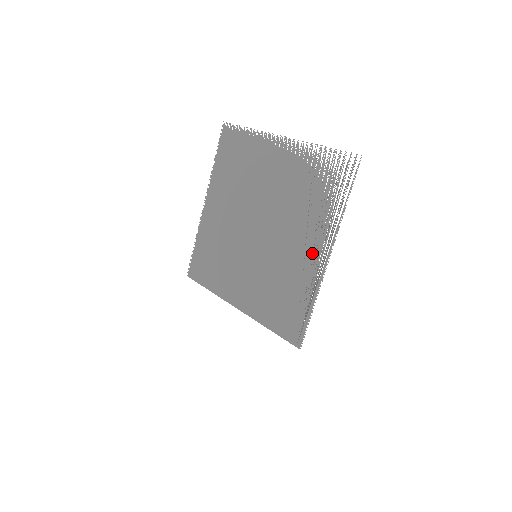
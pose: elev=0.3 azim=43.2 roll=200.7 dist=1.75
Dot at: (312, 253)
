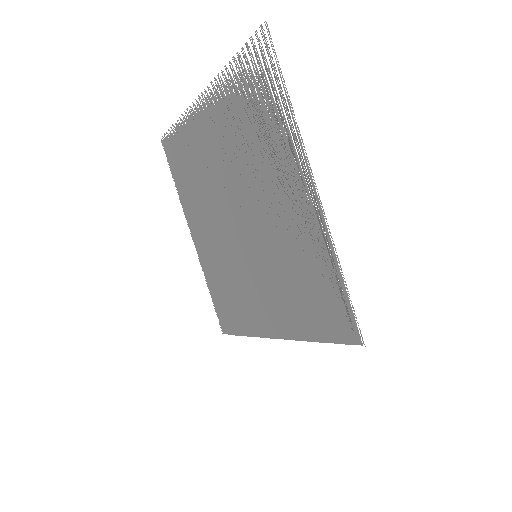
Dot at: (297, 198)
